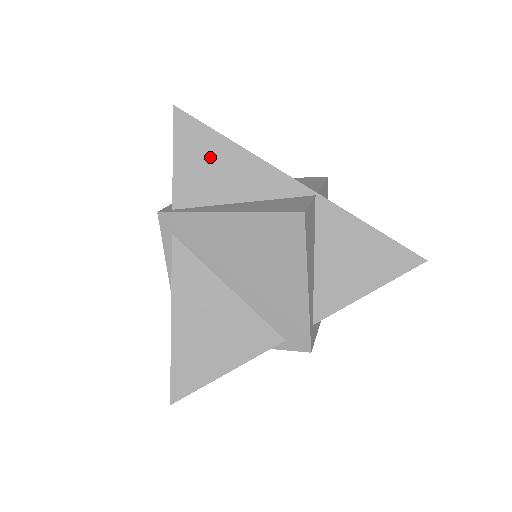
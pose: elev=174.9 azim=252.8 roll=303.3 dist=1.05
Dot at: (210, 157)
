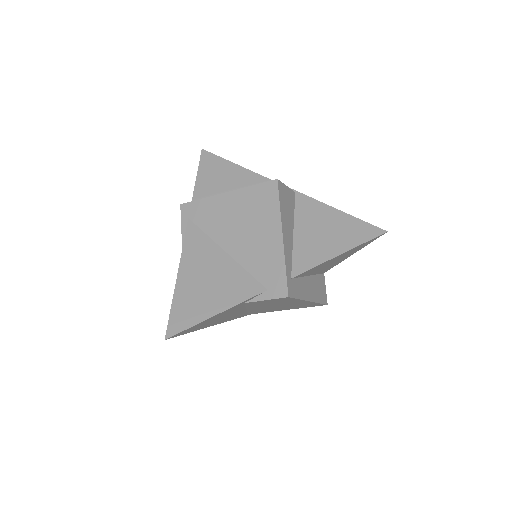
Dot at: (222, 174)
